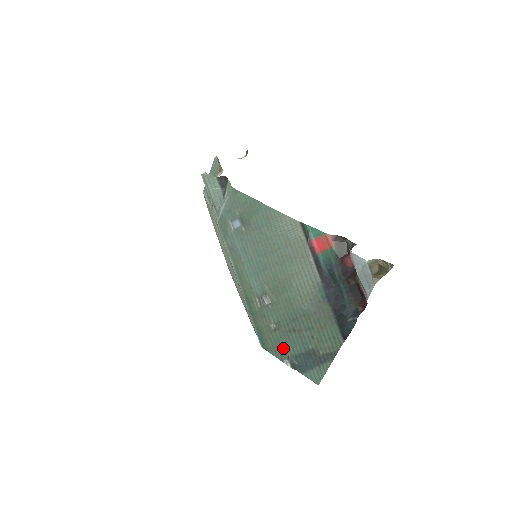
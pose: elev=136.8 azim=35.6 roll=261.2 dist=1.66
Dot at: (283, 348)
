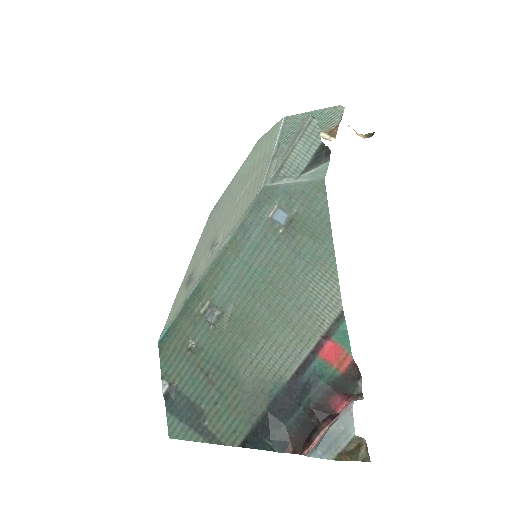
Dot at: (177, 371)
